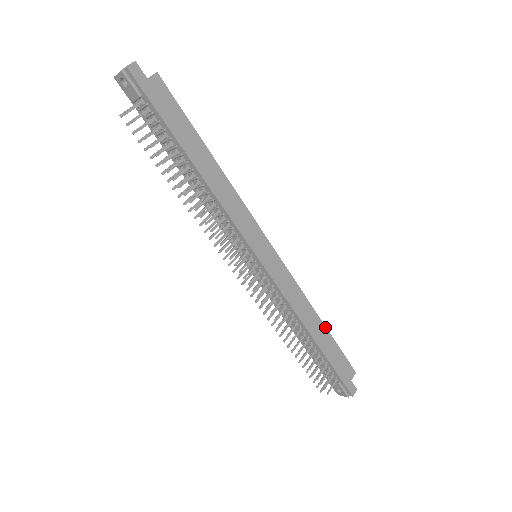
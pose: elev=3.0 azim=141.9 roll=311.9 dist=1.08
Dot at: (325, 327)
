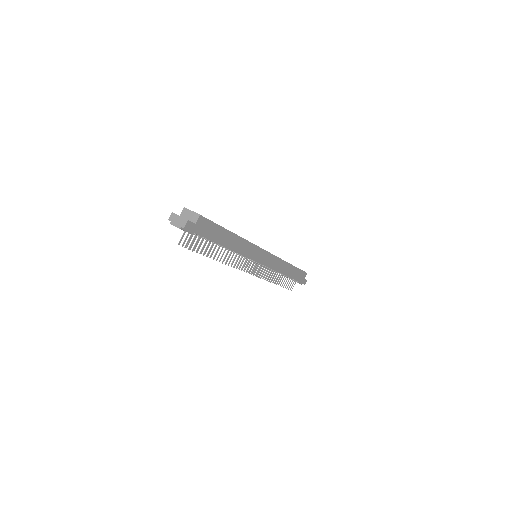
Dot at: (293, 266)
